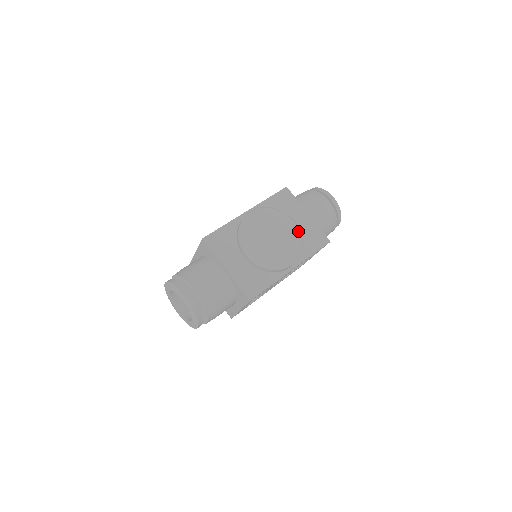
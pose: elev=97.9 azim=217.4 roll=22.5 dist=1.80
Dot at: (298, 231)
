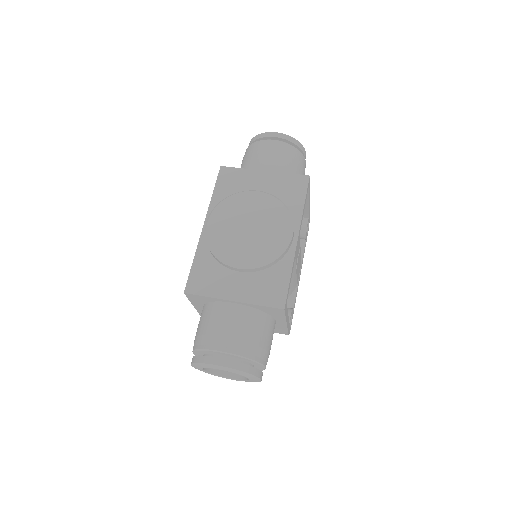
Dot at: (268, 196)
